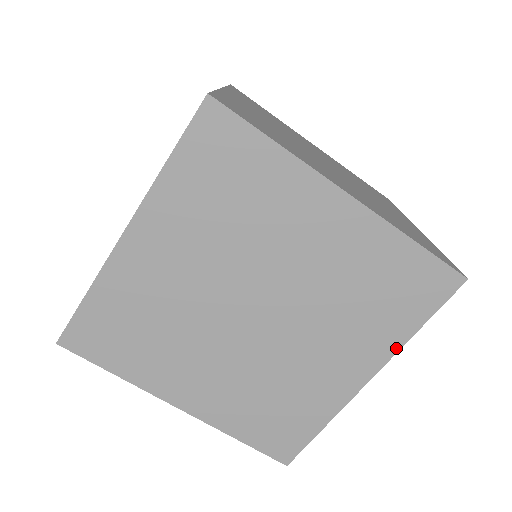
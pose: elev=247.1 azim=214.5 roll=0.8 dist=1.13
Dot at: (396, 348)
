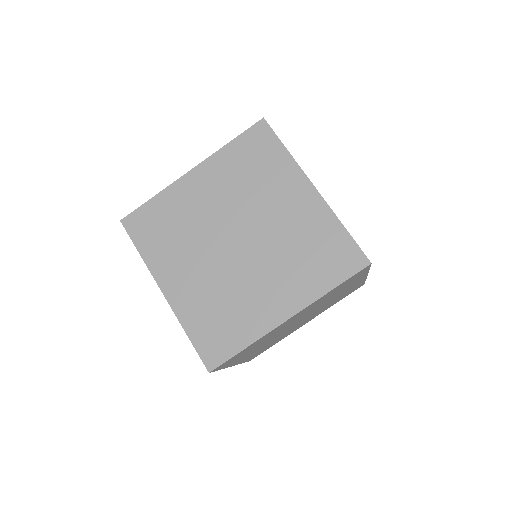
Dot at: (314, 298)
